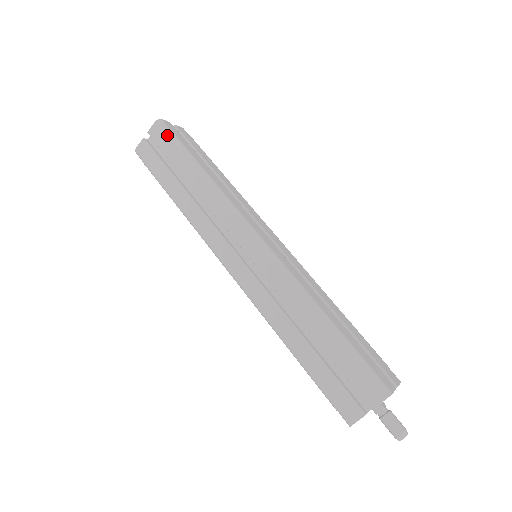
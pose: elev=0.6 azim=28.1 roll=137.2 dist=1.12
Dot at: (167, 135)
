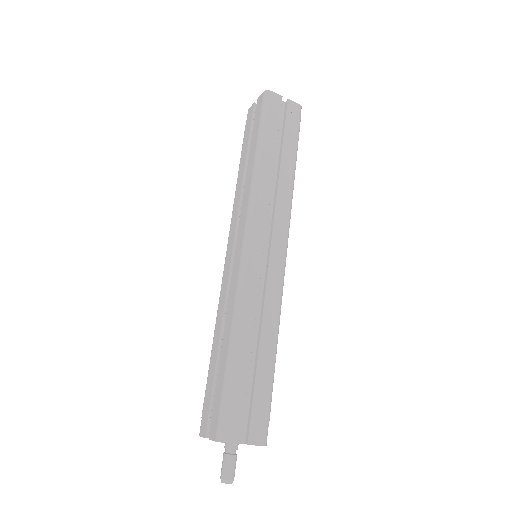
Dot at: (261, 109)
